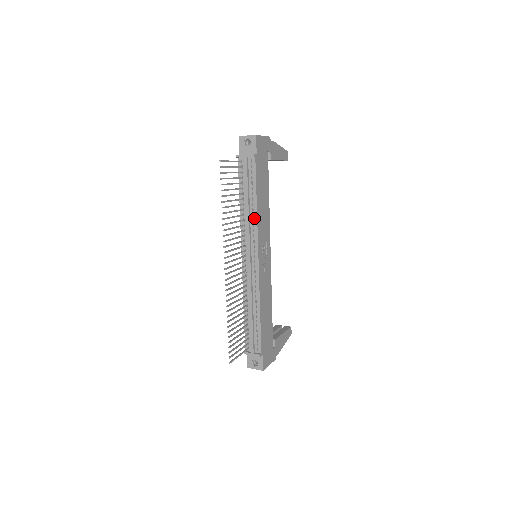
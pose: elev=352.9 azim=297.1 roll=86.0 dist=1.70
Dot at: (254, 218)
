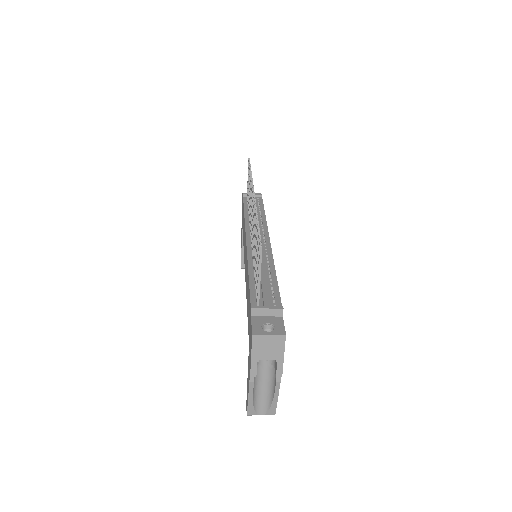
Dot at: (262, 220)
